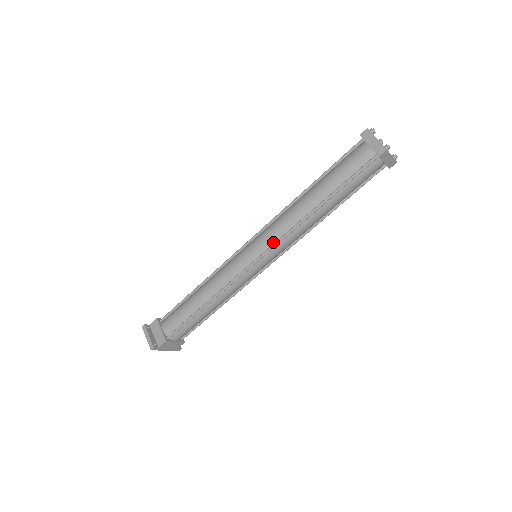
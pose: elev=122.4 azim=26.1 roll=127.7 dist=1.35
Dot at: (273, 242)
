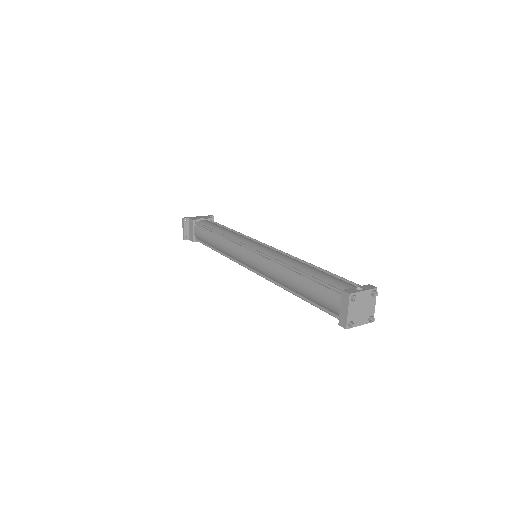
Dot at: (260, 271)
